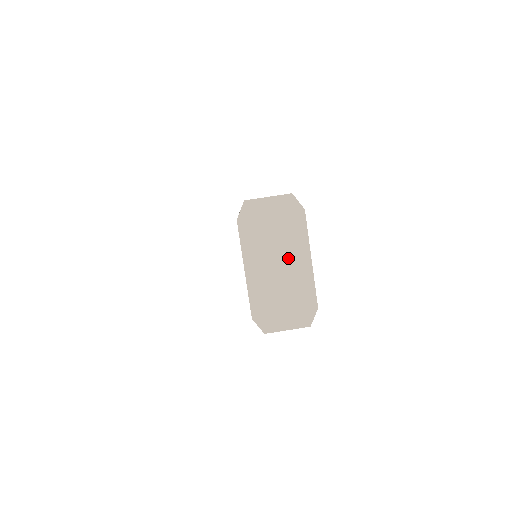
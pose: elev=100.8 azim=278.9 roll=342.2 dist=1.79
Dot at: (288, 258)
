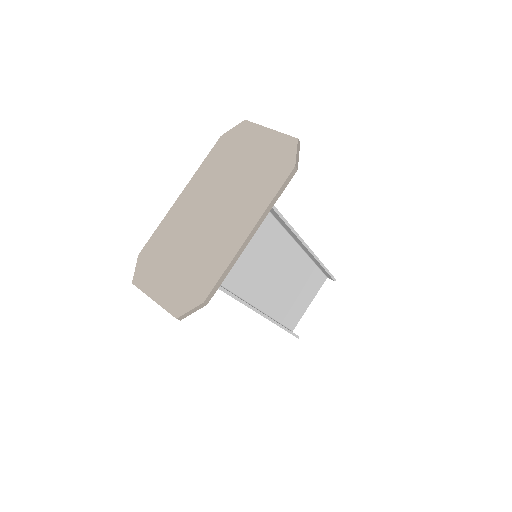
Dot at: (229, 212)
